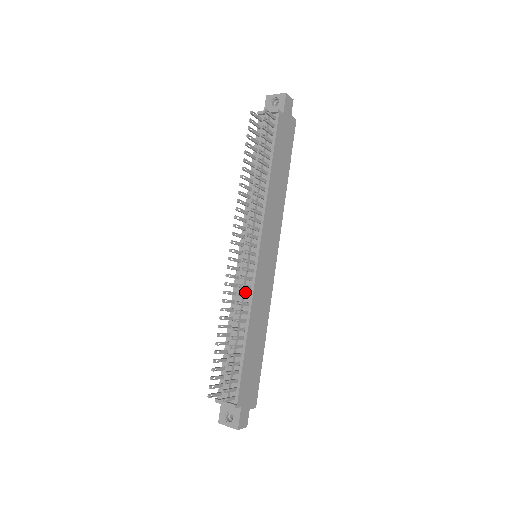
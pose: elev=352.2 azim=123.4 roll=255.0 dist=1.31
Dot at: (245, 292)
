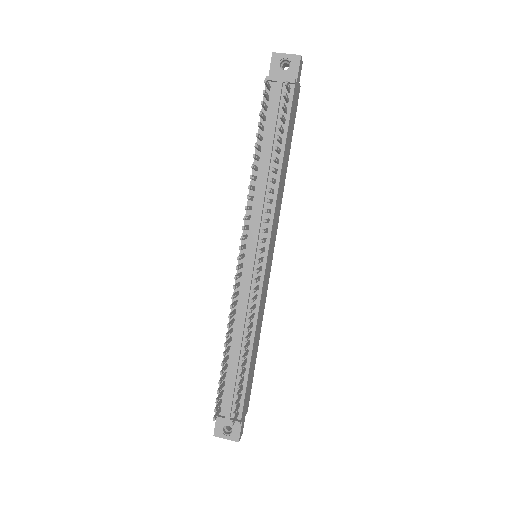
Dot at: (249, 301)
